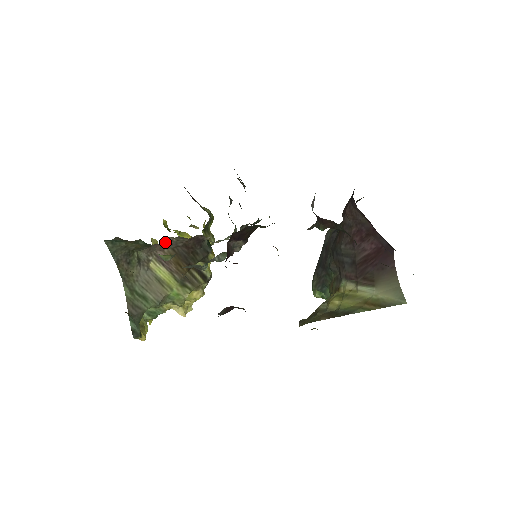
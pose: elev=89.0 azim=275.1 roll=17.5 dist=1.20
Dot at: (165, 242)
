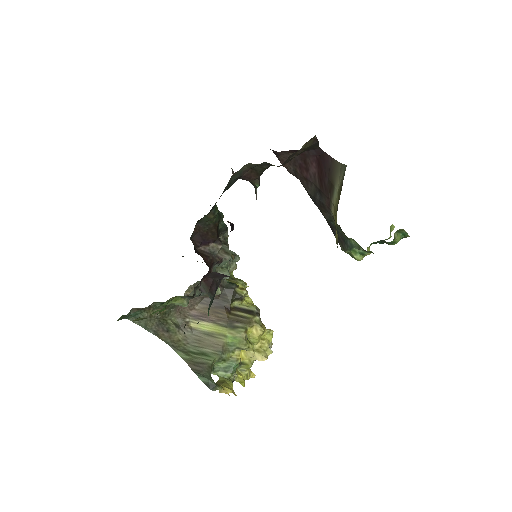
Dot at: occluded
